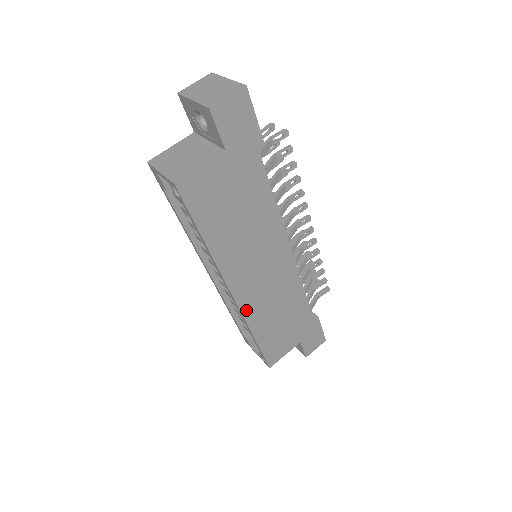
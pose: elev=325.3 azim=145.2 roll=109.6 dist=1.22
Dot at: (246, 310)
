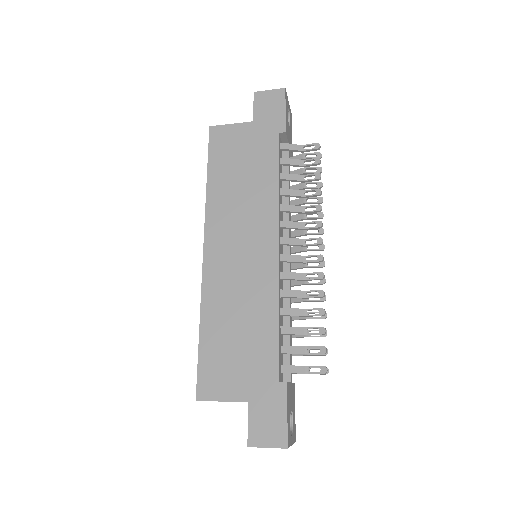
Dot at: (208, 279)
